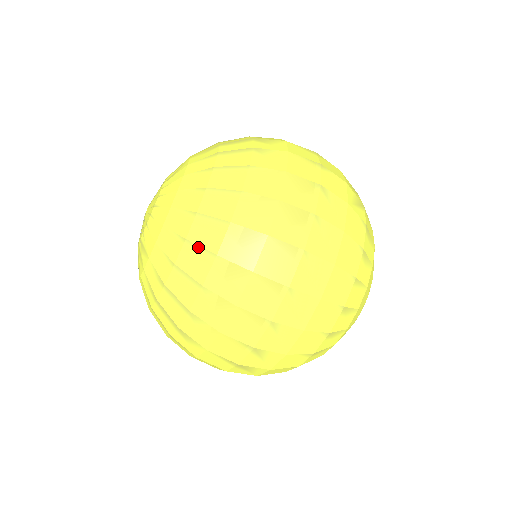
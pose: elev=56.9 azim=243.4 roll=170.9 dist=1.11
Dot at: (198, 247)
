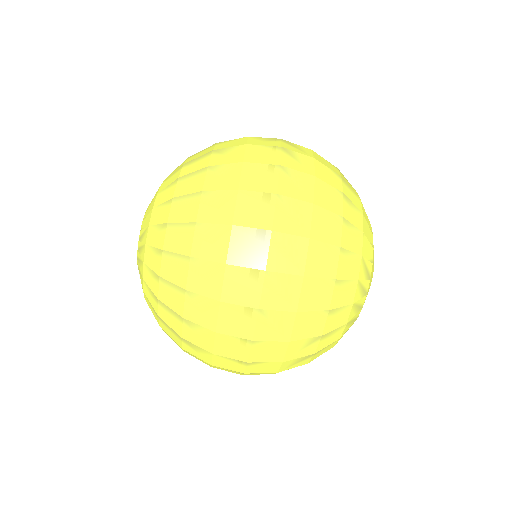
Dot at: (190, 174)
